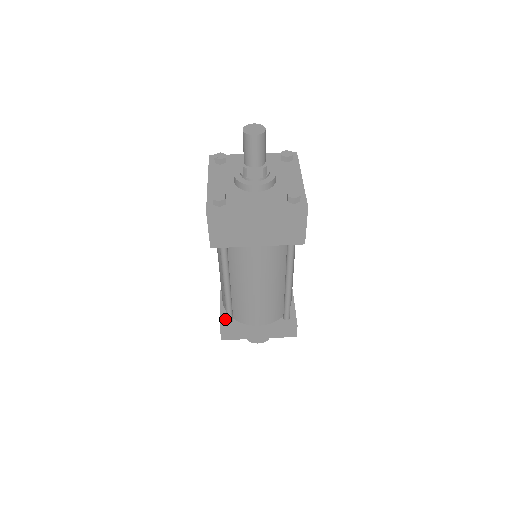
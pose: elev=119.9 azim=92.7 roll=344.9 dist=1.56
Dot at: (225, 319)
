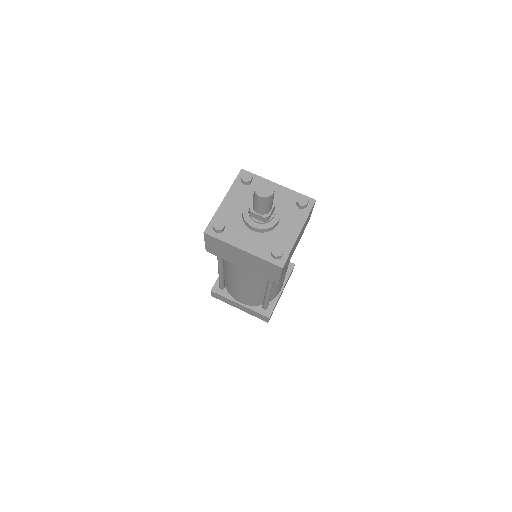
Dot at: occluded
